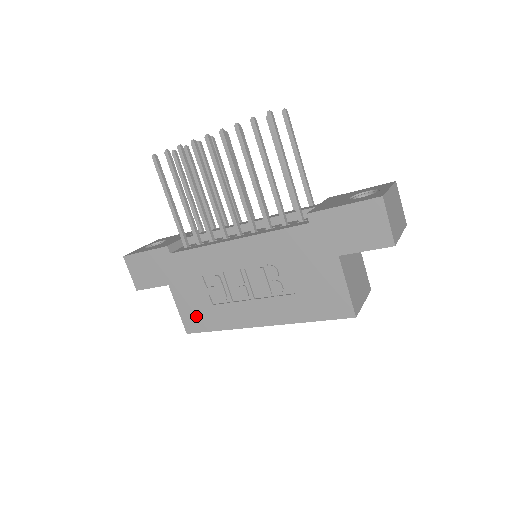
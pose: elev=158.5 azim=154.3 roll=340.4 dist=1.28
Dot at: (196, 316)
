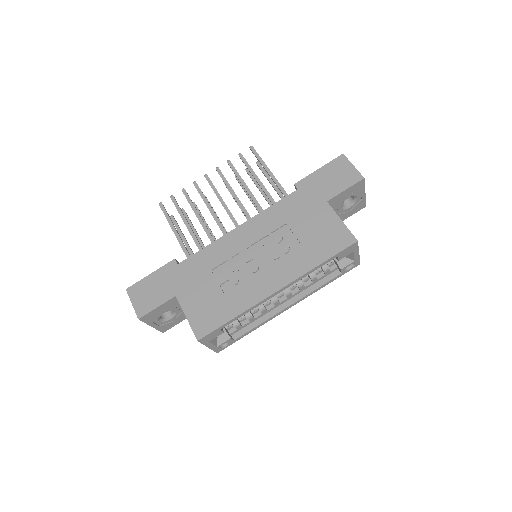
Dot at: (207, 314)
